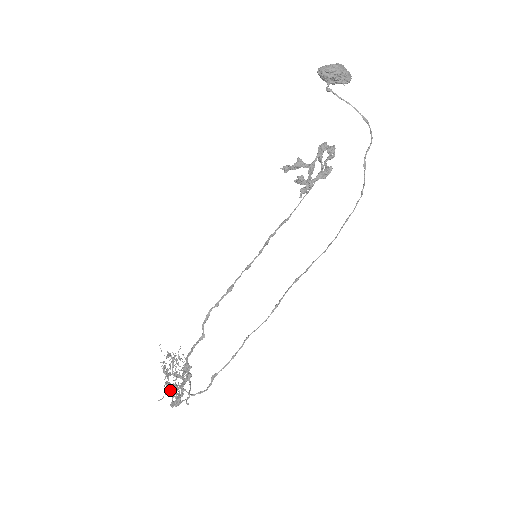
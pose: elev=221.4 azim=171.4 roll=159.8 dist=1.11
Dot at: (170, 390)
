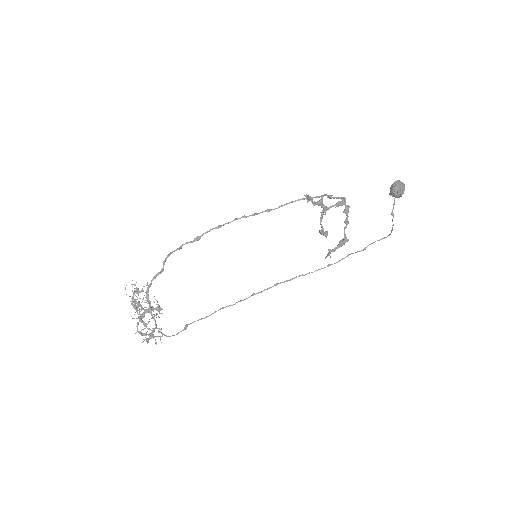
Dot at: occluded
